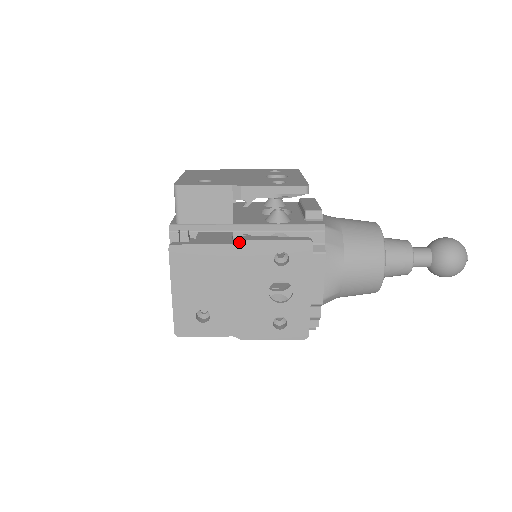
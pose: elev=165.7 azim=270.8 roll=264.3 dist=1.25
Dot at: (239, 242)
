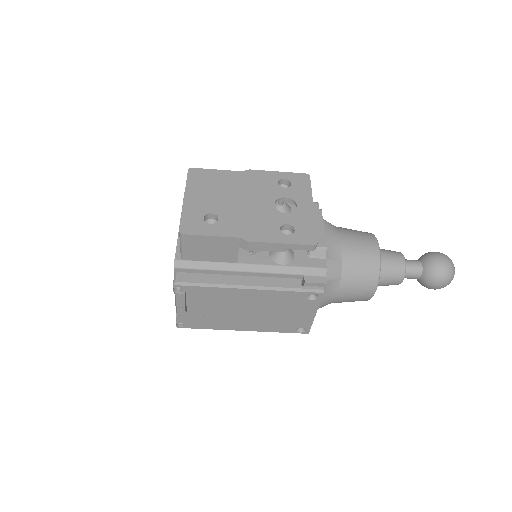
Dot at: (248, 171)
